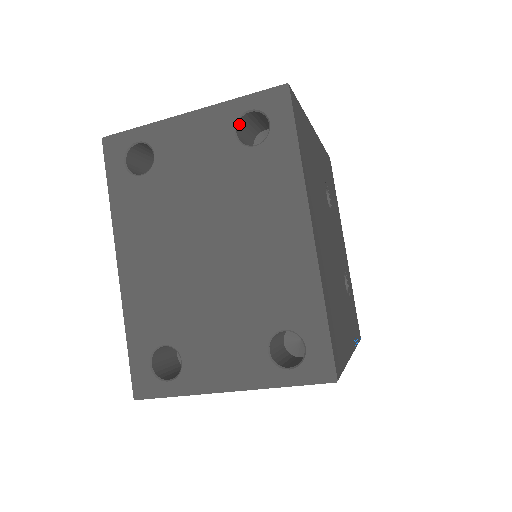
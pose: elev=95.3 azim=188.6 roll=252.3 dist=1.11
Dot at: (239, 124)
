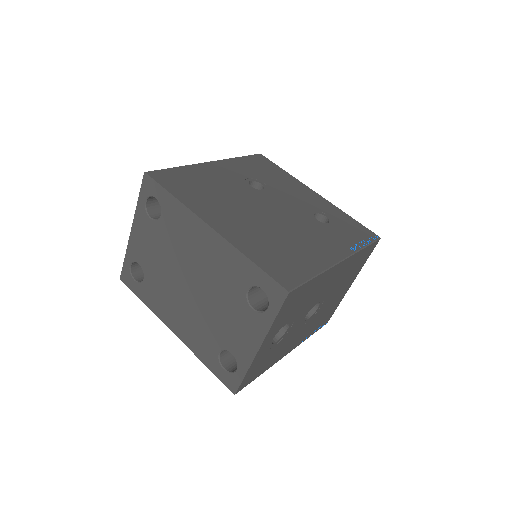
Dot at: (150, 212)
